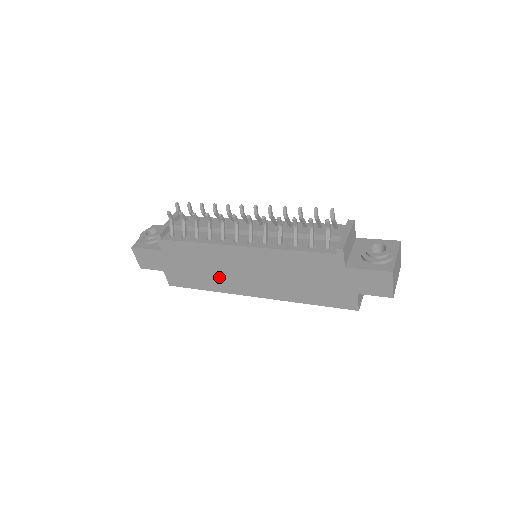
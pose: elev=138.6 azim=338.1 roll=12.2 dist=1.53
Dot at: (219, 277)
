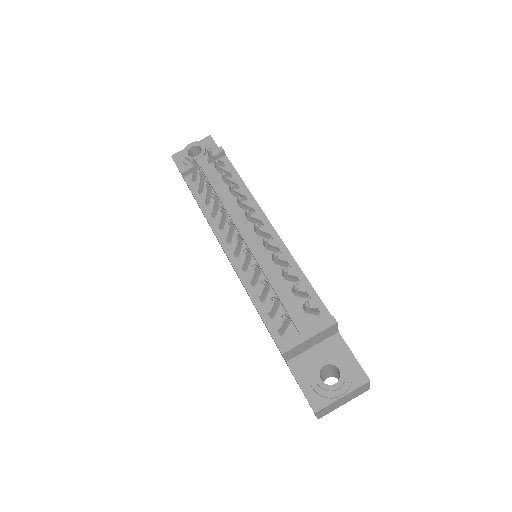
Dot at: occluded
